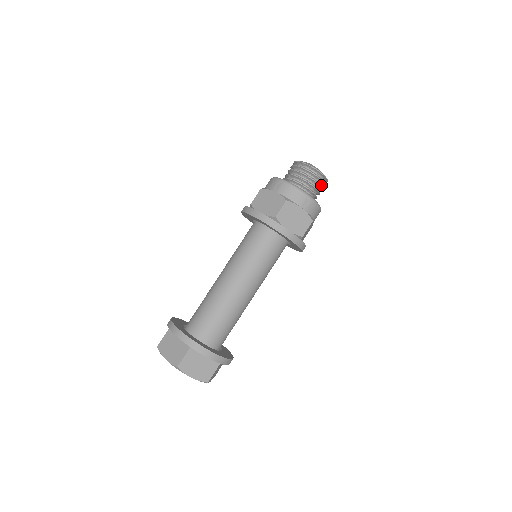
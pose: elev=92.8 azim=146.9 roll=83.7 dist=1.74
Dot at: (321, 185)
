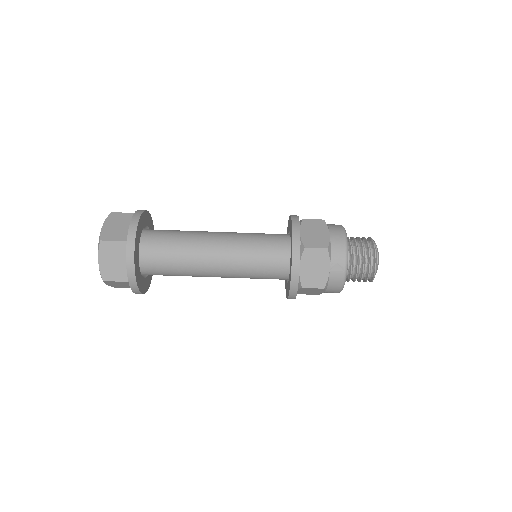
Dot at: occluded
